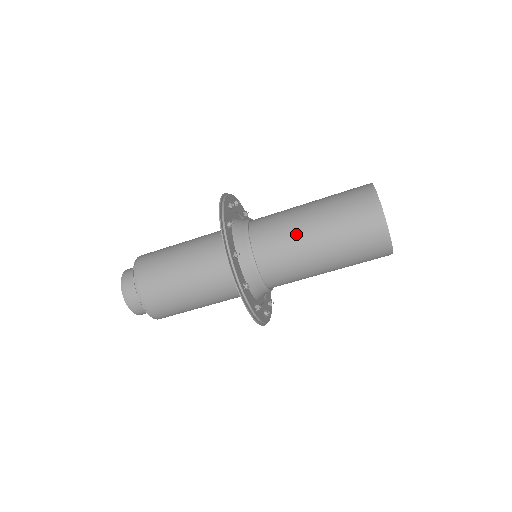
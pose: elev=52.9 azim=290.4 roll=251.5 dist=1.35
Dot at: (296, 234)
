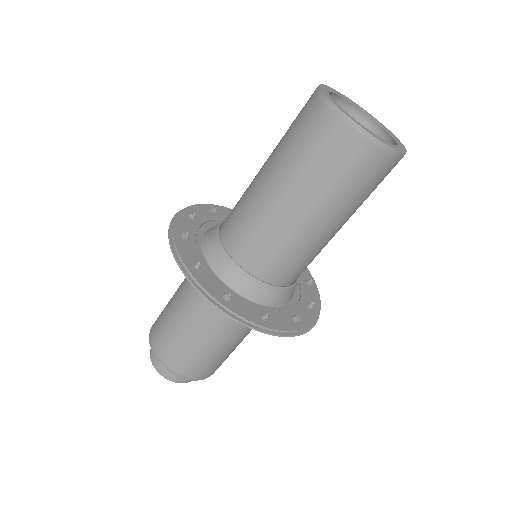
Dot at: (298, 237)
